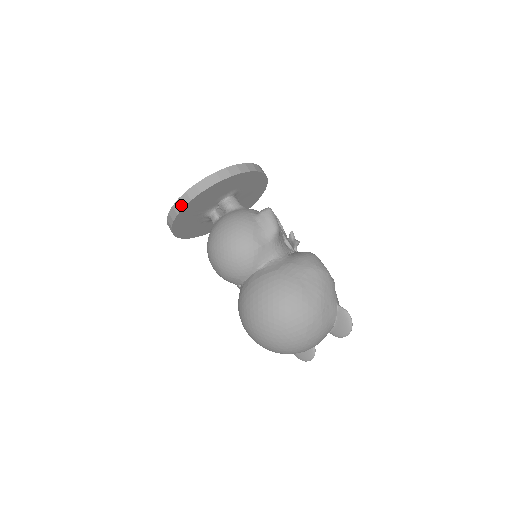
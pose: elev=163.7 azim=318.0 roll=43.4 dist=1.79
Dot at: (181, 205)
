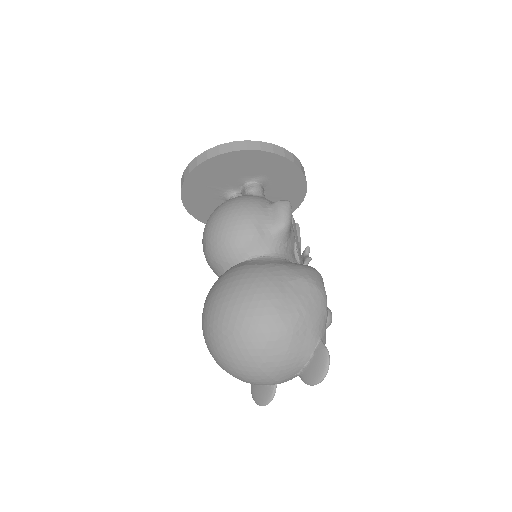
Dot at: (196, 163)
